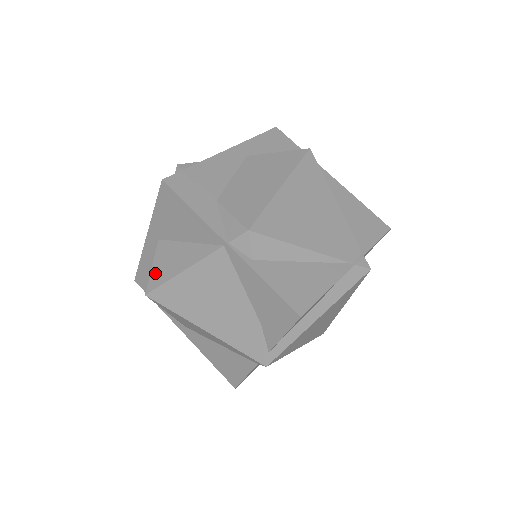
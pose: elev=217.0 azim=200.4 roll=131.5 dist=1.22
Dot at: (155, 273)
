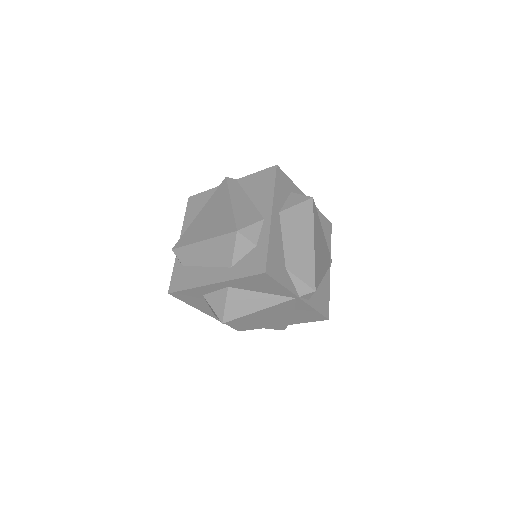
Dot at: (230, 310)
